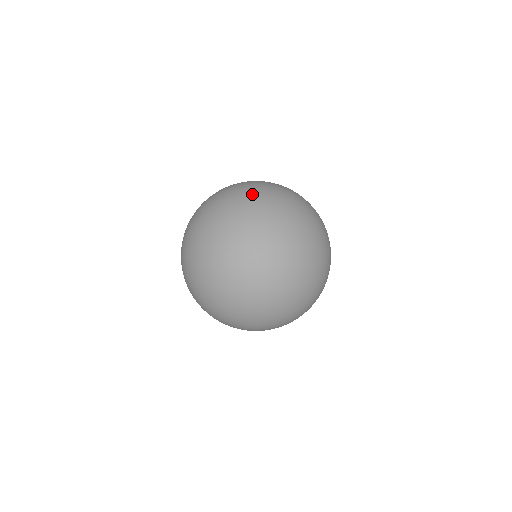
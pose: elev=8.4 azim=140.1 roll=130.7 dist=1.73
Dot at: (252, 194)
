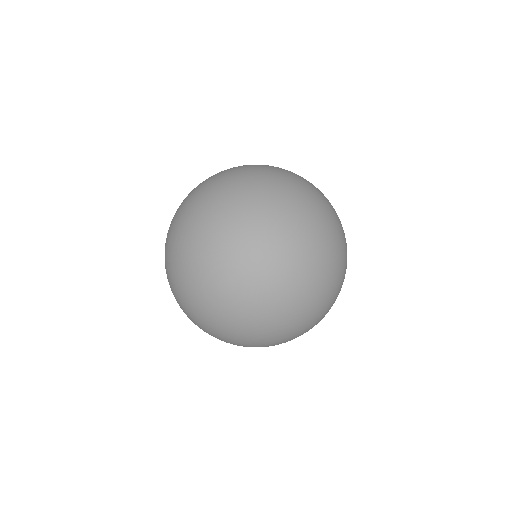
Dot at: occluded
